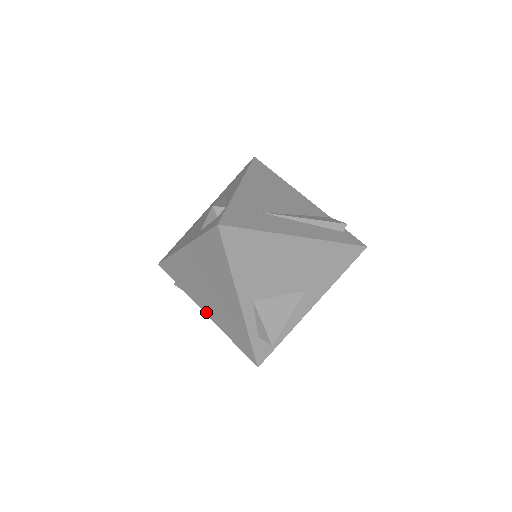
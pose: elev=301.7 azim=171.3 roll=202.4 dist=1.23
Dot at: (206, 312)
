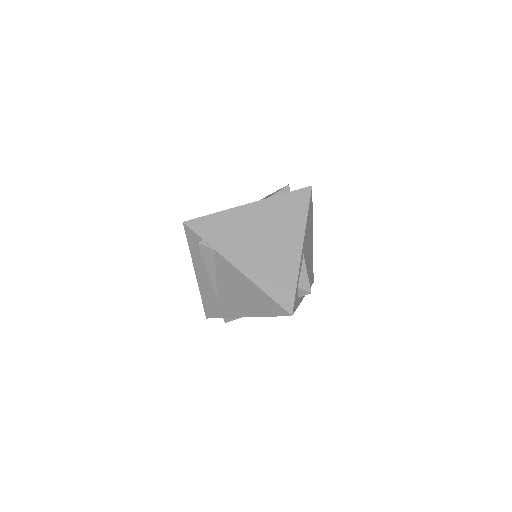
Dot at: (240, 267)
